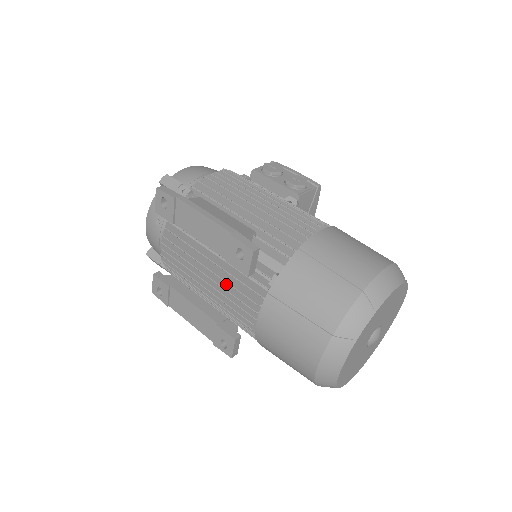
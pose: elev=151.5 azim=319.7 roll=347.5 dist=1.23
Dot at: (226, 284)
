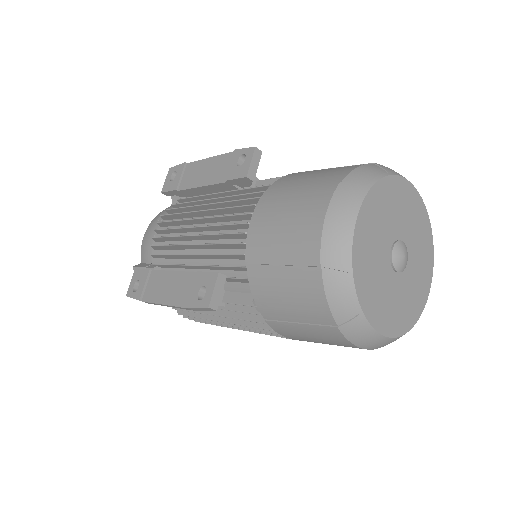
Dot at: (220, 219)
